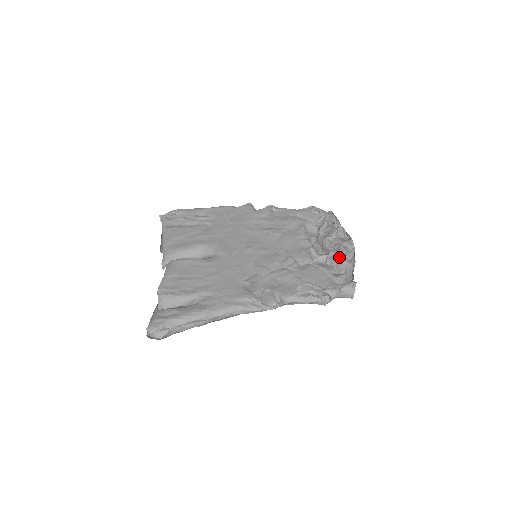
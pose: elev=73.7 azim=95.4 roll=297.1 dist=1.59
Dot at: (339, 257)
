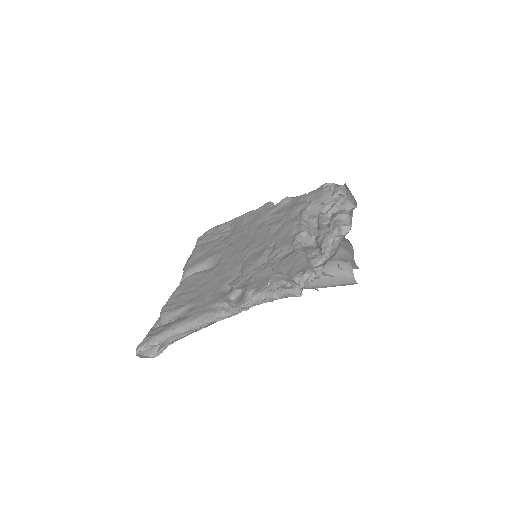
Dot at: (324, 234)
